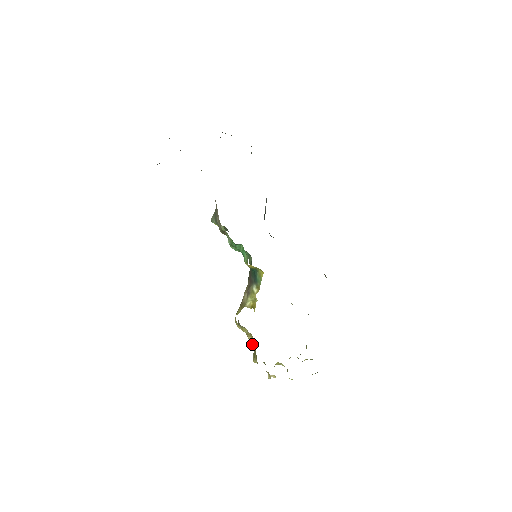
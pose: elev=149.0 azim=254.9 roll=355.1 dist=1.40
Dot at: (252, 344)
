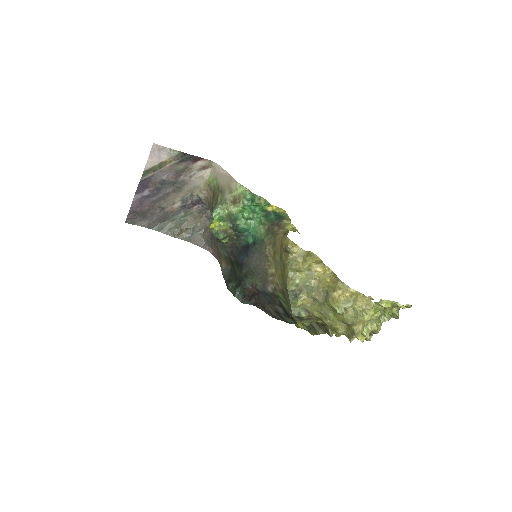
Dot at: (321, 264)
